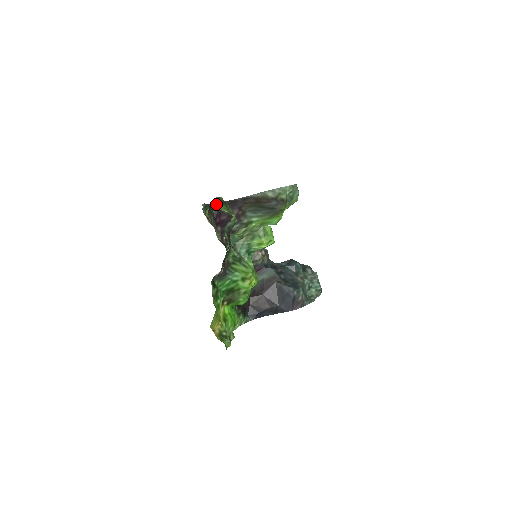
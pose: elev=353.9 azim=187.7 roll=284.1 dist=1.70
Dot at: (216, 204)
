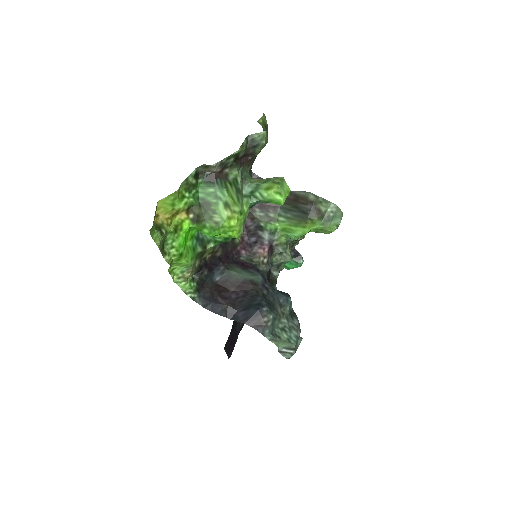
Dot at: (259, 177)
